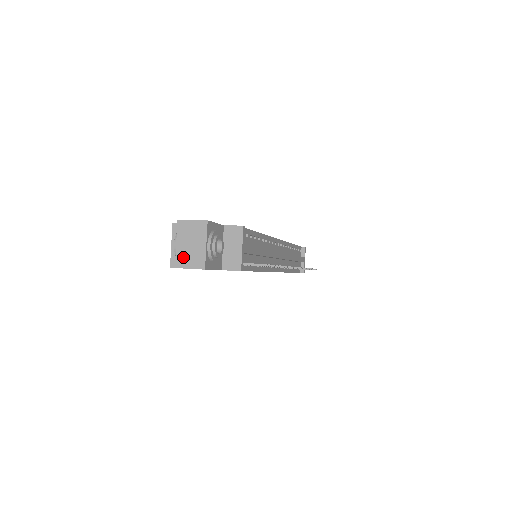
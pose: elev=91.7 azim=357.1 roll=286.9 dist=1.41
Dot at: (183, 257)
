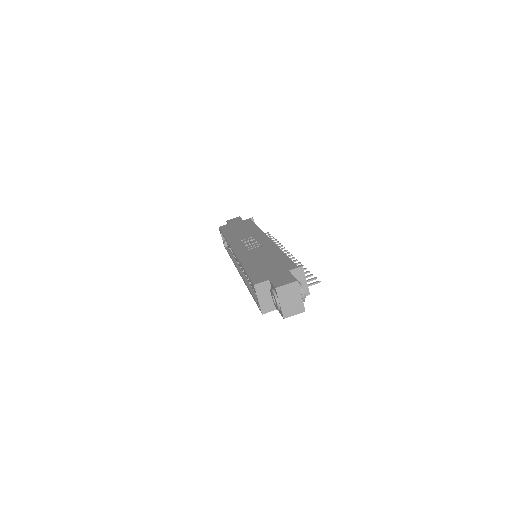
Dot at: (288, 310)
